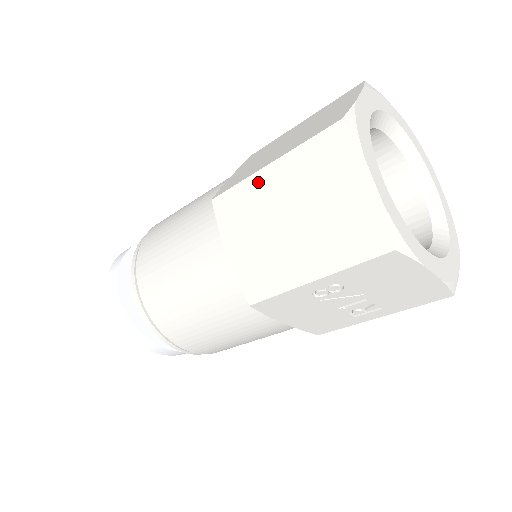
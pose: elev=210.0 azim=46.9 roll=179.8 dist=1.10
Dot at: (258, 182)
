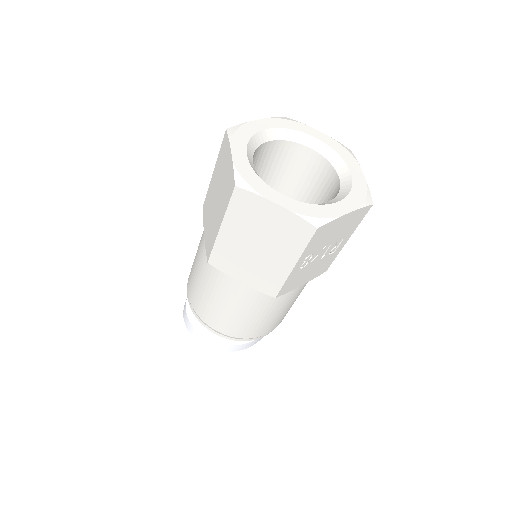
Dot at: (223, 240)
